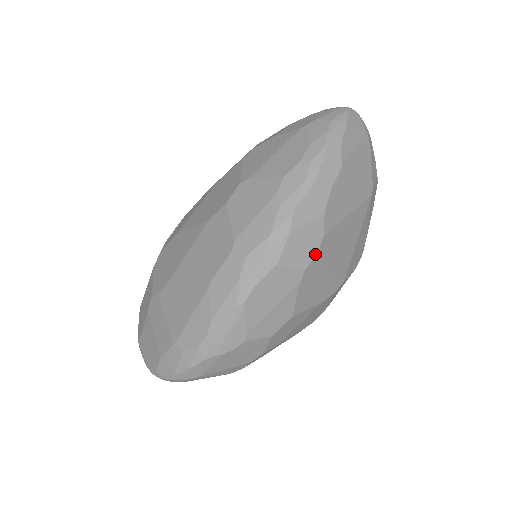
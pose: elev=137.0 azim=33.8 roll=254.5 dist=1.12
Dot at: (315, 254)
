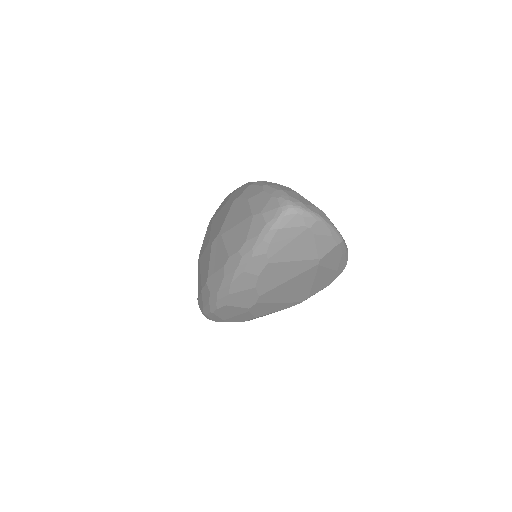
Dot at: (255, 303)
